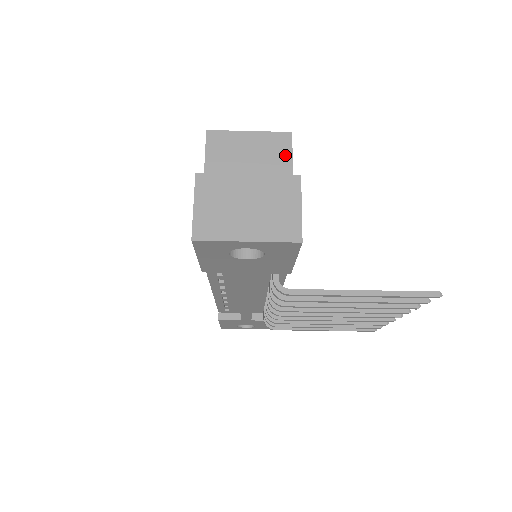
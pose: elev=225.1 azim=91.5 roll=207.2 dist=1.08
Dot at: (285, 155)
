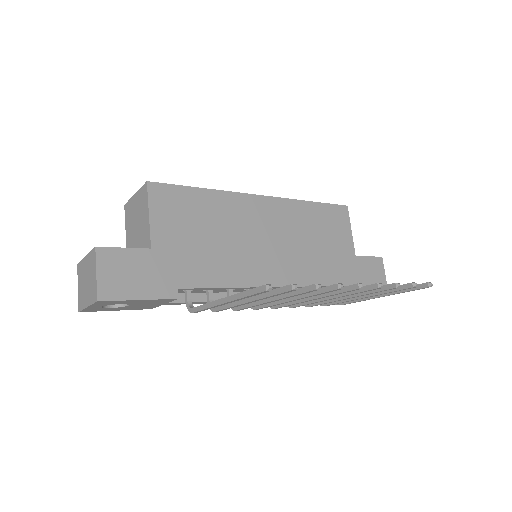
Dot at: (146, 205)
